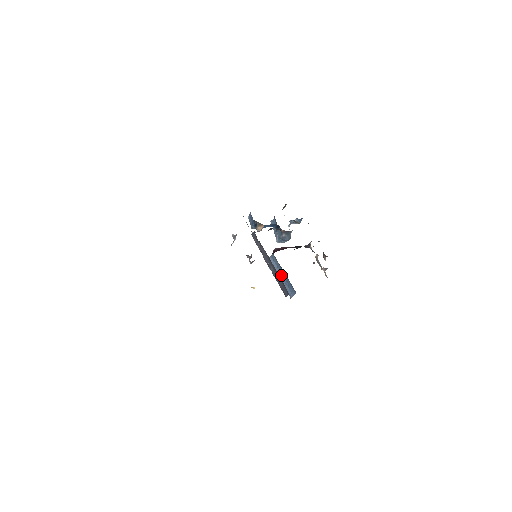
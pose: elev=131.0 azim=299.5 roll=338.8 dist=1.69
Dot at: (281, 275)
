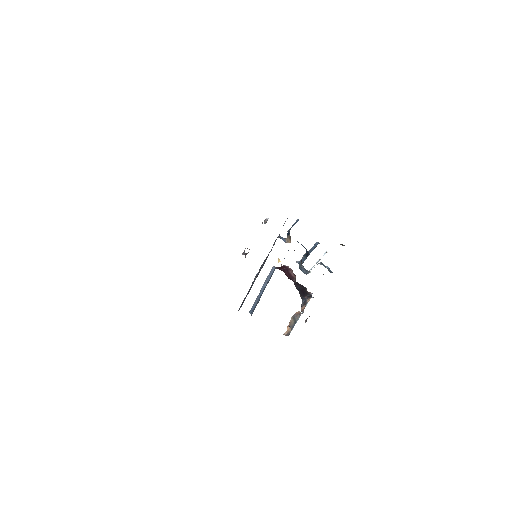
Dot at: (263, 289)
